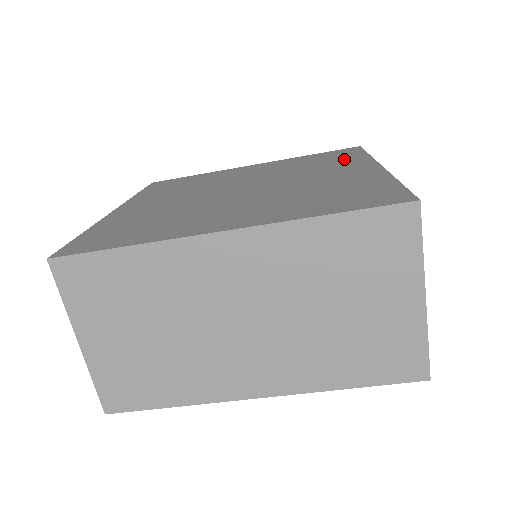
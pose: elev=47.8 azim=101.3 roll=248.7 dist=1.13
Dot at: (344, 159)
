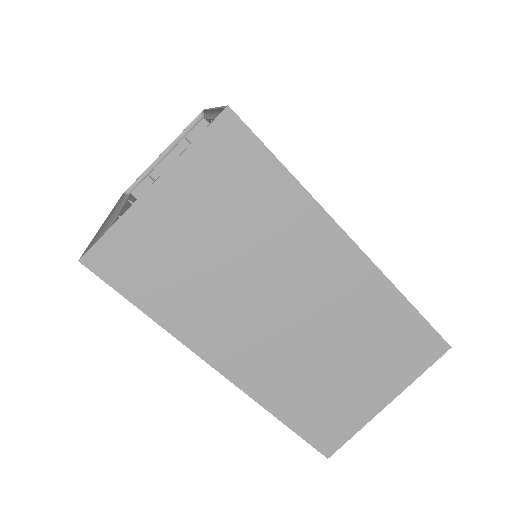
Dot at: occluded
